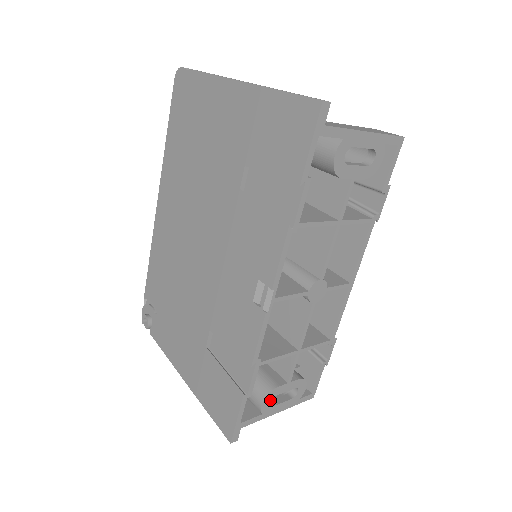
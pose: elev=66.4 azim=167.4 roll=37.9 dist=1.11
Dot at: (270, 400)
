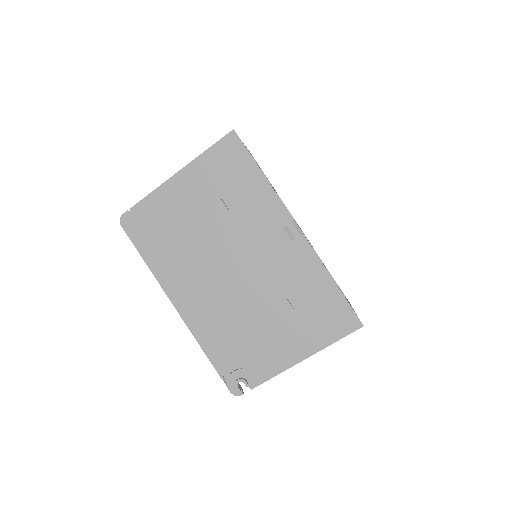
Dot at: occluded
